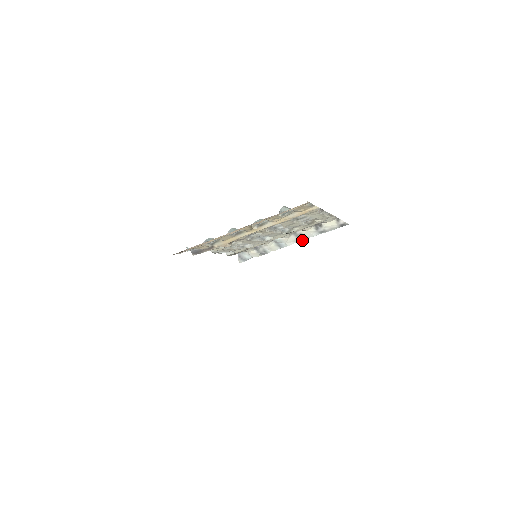
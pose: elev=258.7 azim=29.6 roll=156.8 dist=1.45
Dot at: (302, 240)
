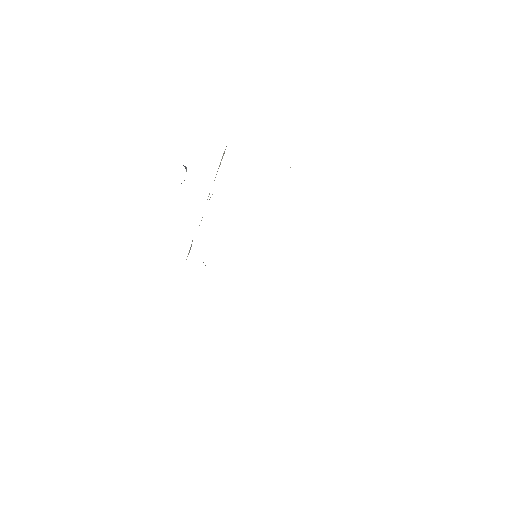
Dot at: occluded
